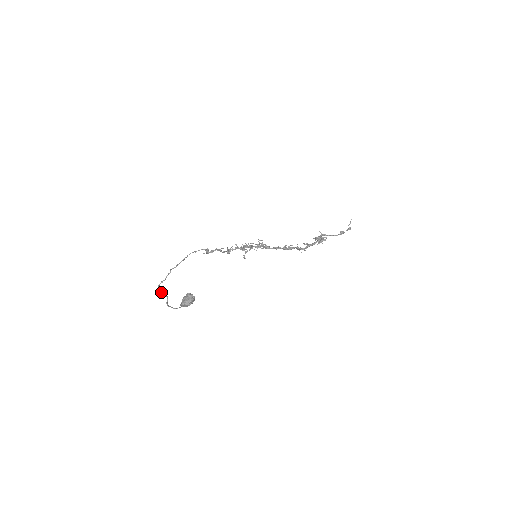
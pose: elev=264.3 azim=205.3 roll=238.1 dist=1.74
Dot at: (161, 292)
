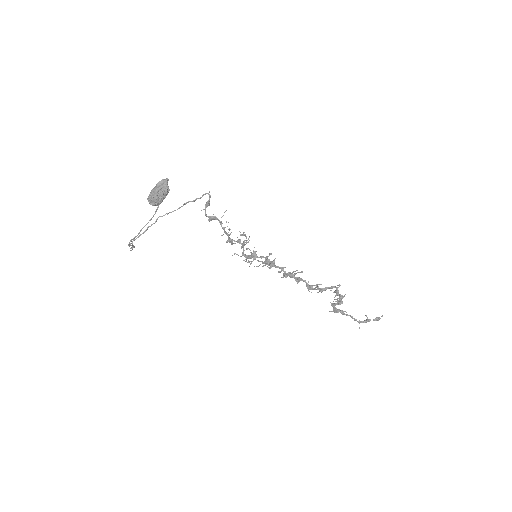
Dot at: (130, 250)
